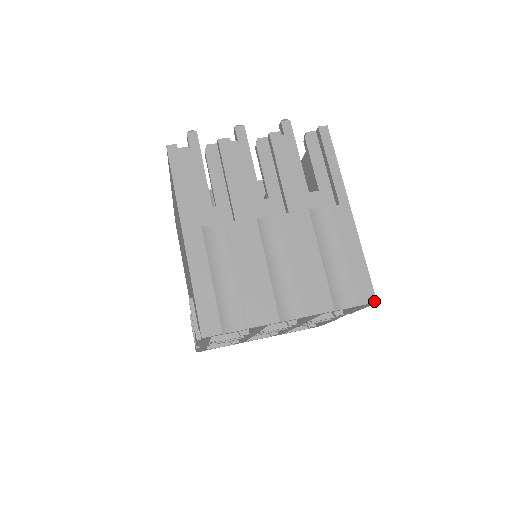
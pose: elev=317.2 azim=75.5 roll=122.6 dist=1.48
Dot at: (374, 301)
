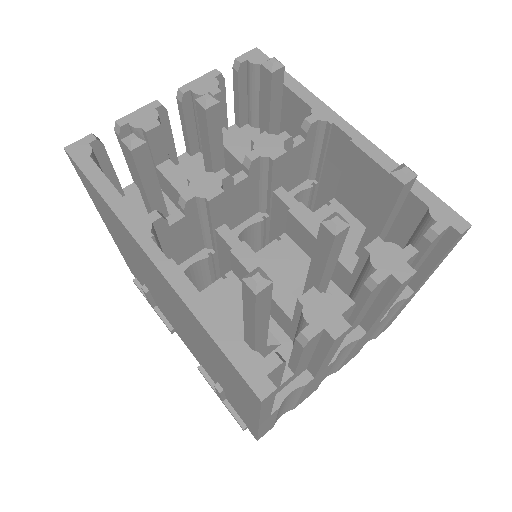
Dot at: occluded
